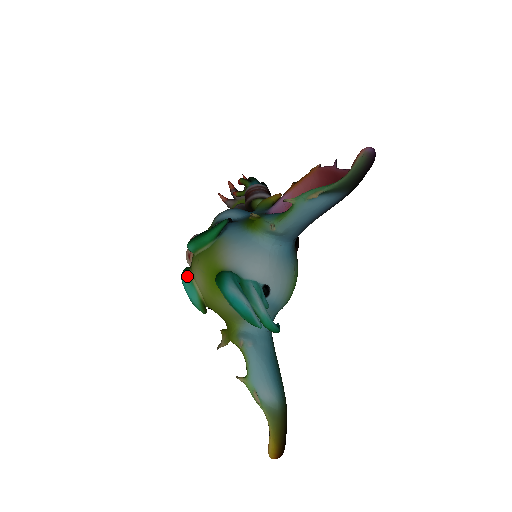
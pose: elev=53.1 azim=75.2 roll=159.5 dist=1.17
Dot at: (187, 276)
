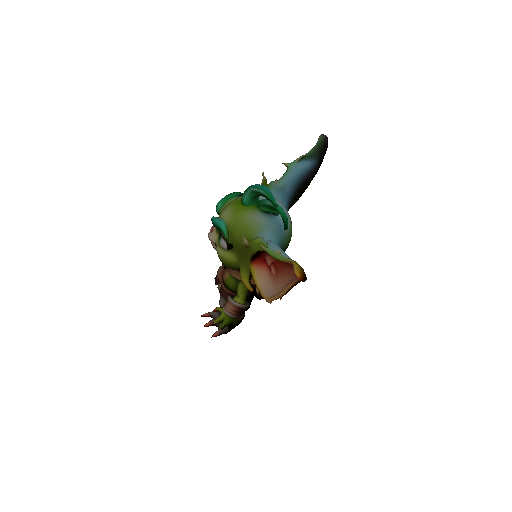
Dot at: (216, 217)
